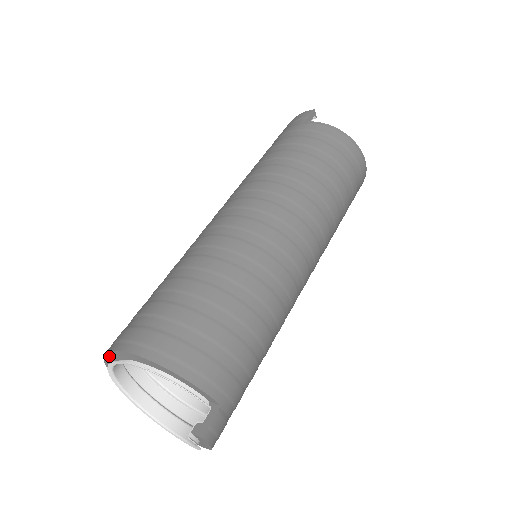
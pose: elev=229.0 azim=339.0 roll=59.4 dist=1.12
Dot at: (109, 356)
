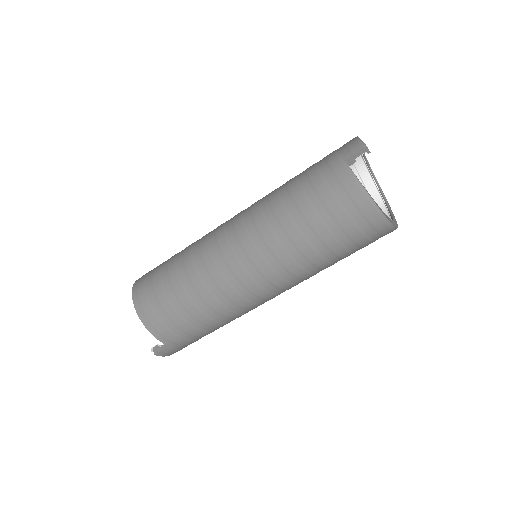
Dot at: occluded
